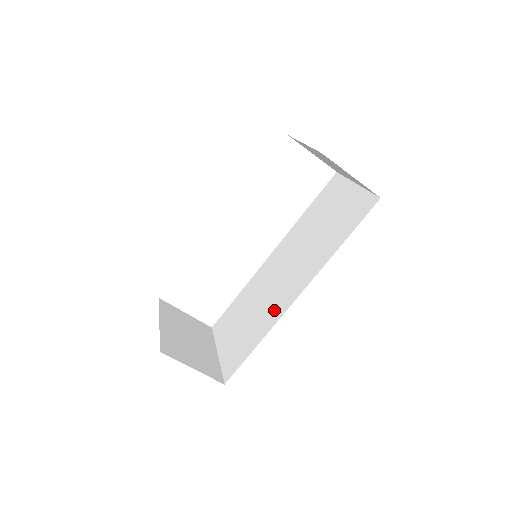
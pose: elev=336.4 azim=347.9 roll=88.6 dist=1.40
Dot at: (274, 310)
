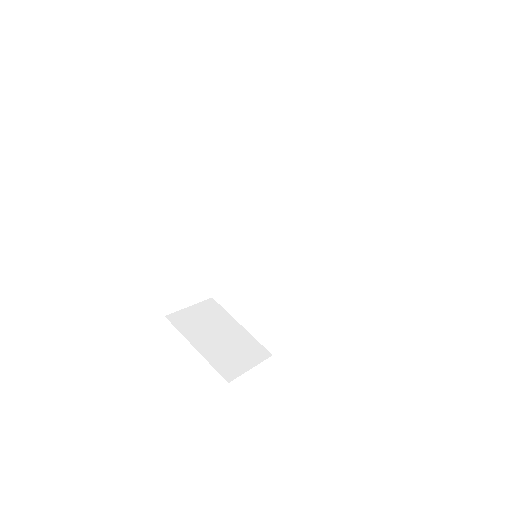
Dot at: (291, 289)
